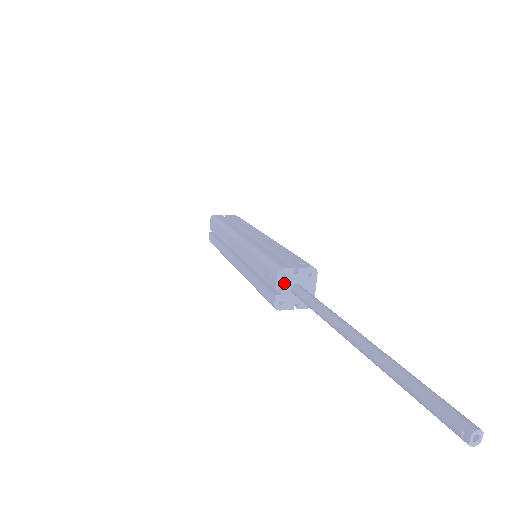
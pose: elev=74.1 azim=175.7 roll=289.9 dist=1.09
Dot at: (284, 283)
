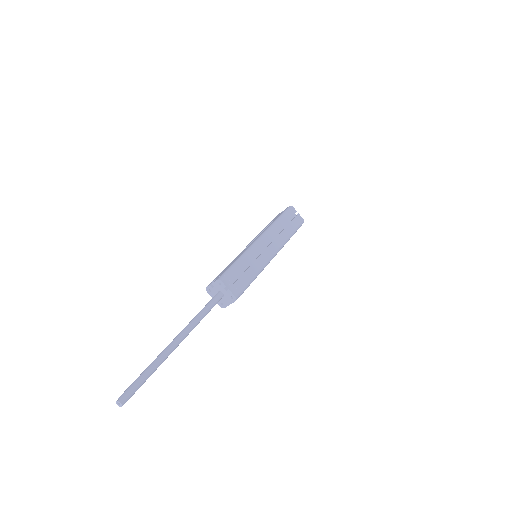
Dot at: (217, 286)
